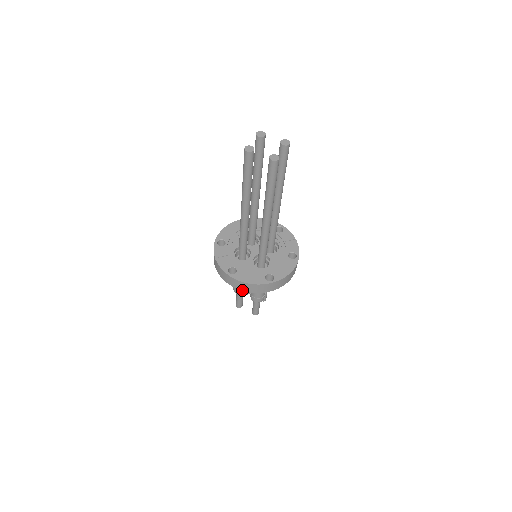
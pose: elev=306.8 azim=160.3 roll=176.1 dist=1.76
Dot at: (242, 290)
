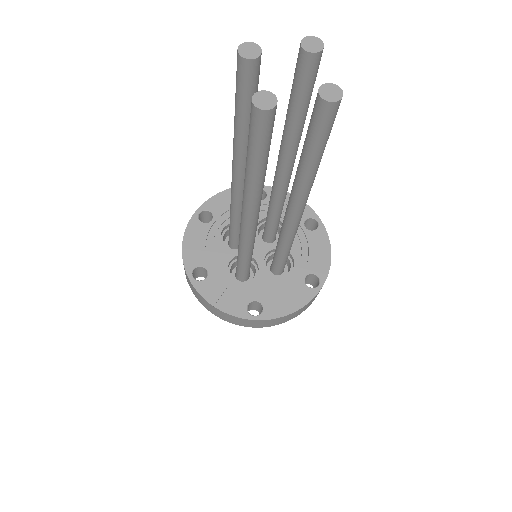
Dot at: (281, 323)
